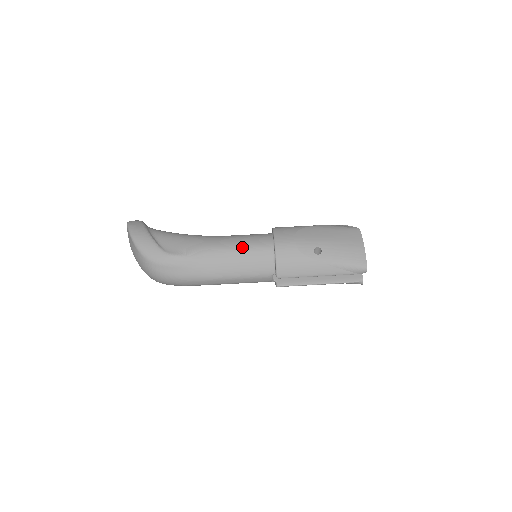
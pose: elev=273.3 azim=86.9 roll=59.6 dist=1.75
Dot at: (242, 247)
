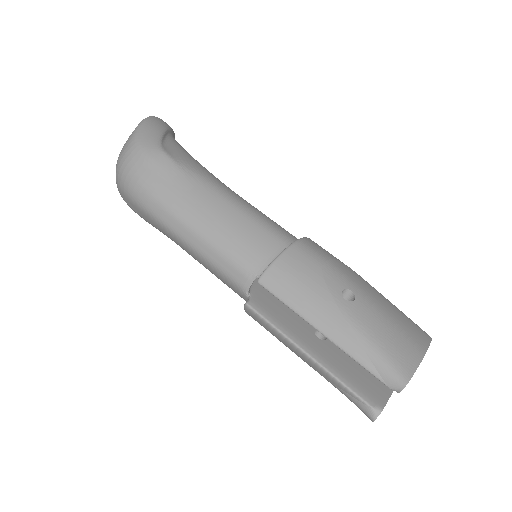
Dot at: (251, 212)
